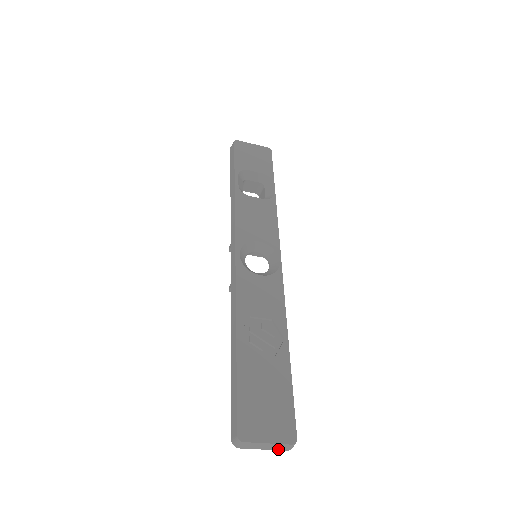
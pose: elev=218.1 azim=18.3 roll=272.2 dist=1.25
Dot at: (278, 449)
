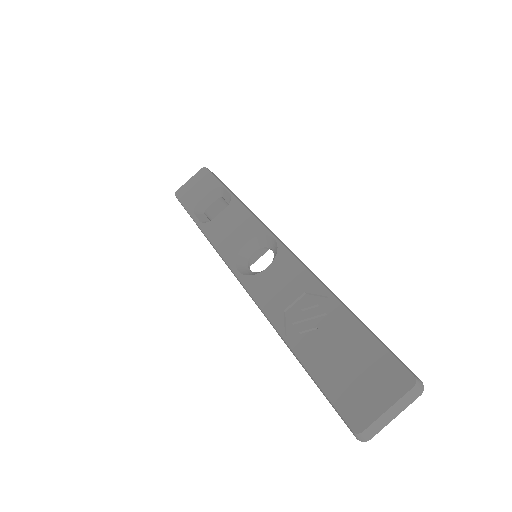
Dot at: (409, 403)
